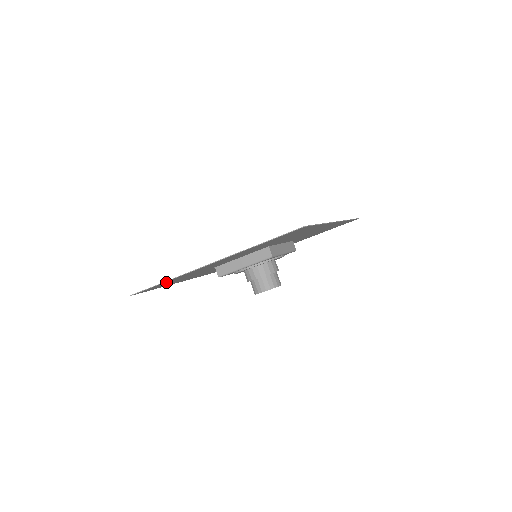
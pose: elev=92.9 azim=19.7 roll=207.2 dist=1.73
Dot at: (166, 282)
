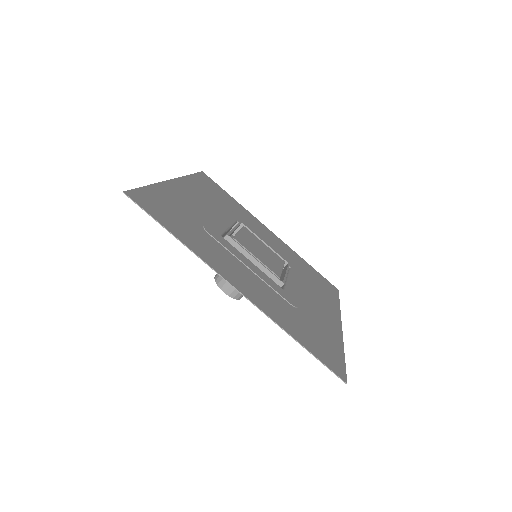
Dot at: (174, 228)
